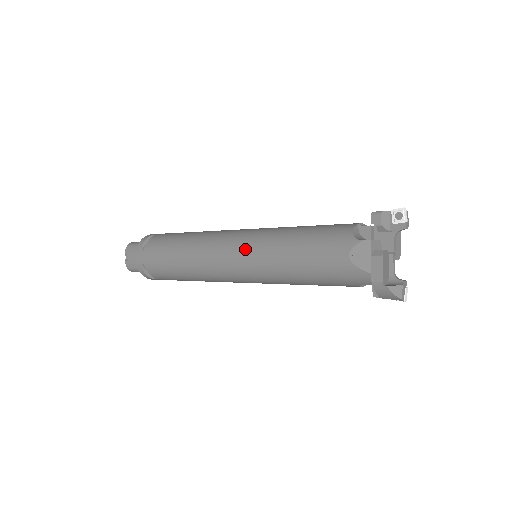
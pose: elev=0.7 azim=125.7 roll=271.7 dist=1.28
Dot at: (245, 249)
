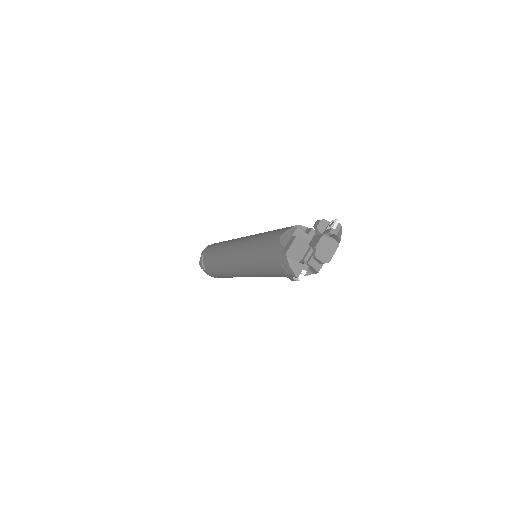
Dot at: (245, 239)
